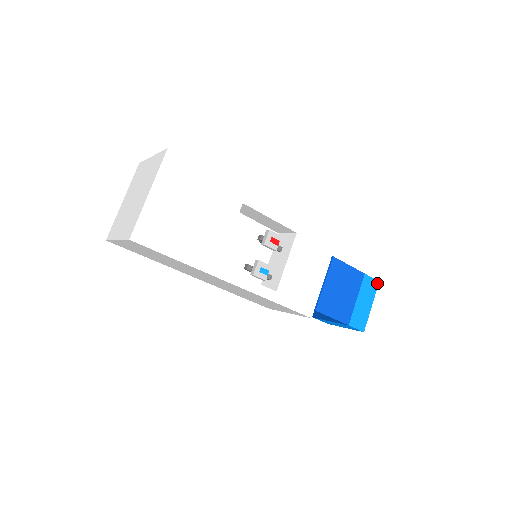
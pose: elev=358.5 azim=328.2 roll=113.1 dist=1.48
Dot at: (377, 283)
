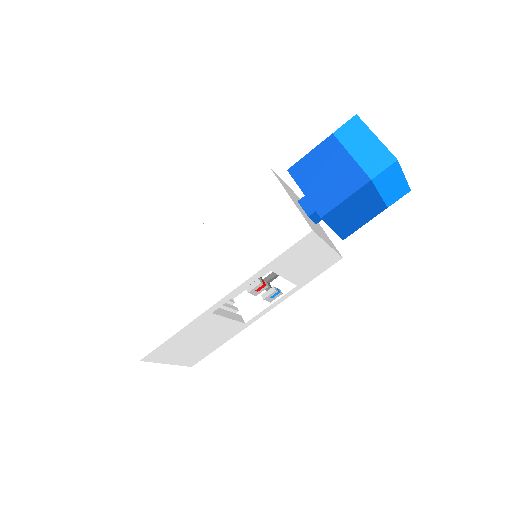
Dot at: (396, 163)
